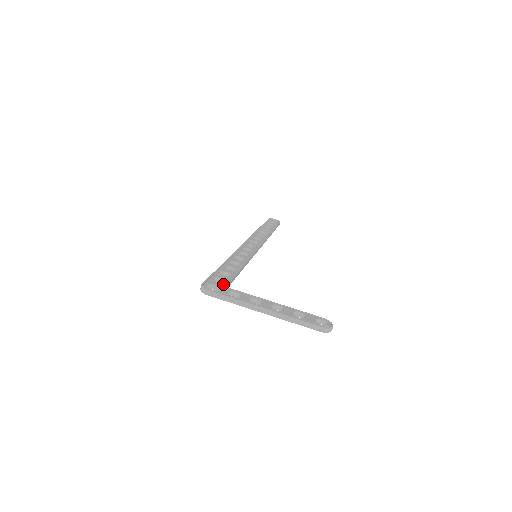
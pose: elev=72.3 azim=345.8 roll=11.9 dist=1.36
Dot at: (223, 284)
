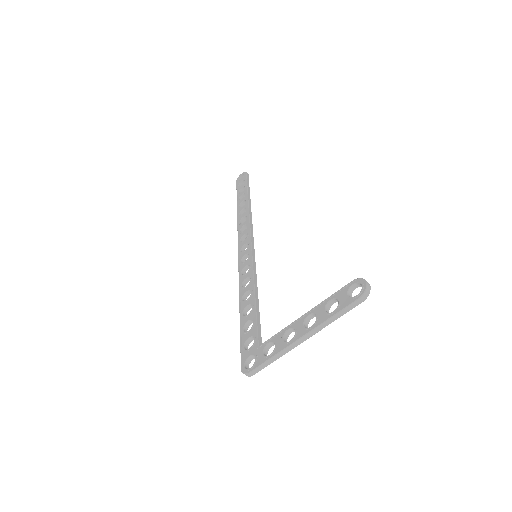
Dot at: (254, 345)
